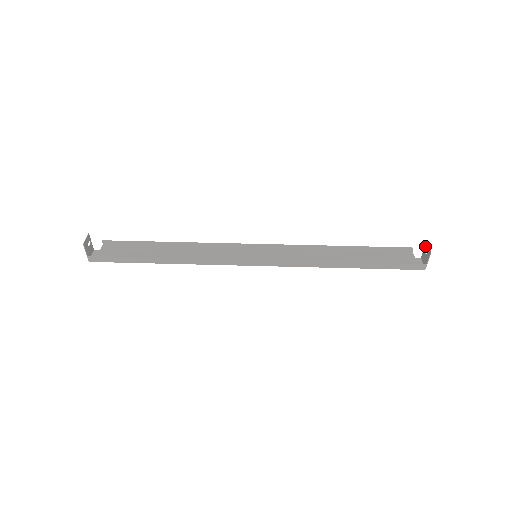
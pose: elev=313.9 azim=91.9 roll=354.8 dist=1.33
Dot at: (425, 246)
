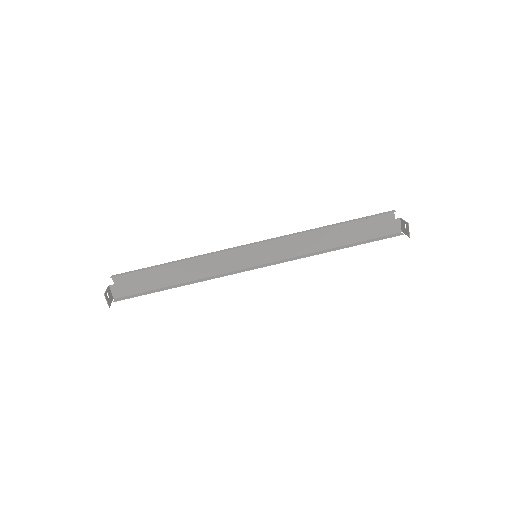
Dot at: (406, 223)
